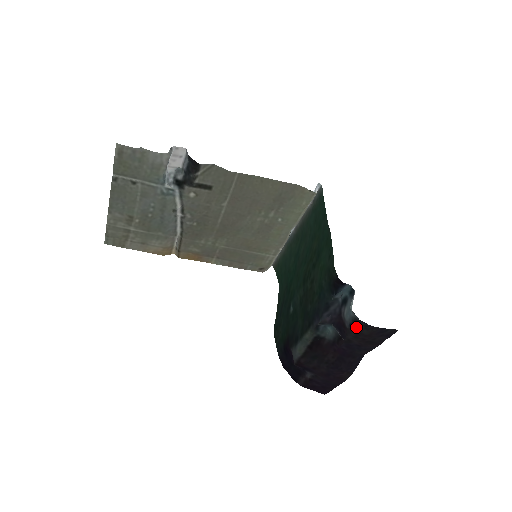
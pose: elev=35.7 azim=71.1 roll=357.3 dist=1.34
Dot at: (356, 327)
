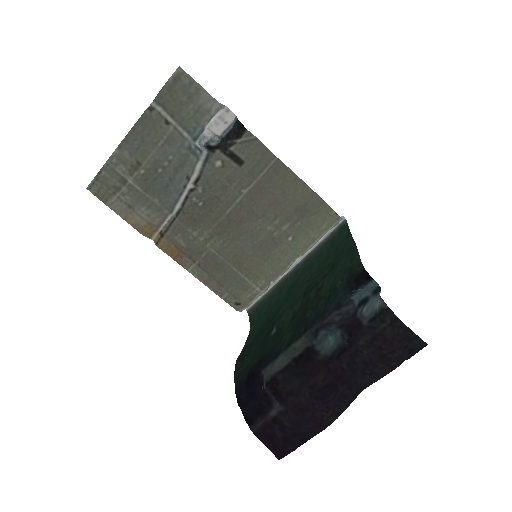
Dot at: (378, 323)
